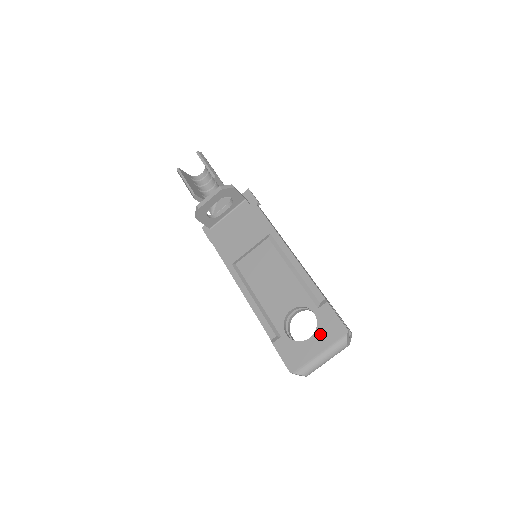
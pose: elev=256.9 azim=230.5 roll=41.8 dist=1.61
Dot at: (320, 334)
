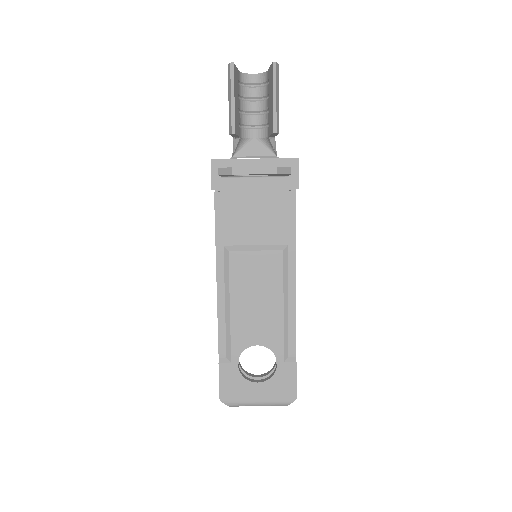
Dot at: (270, 386)
